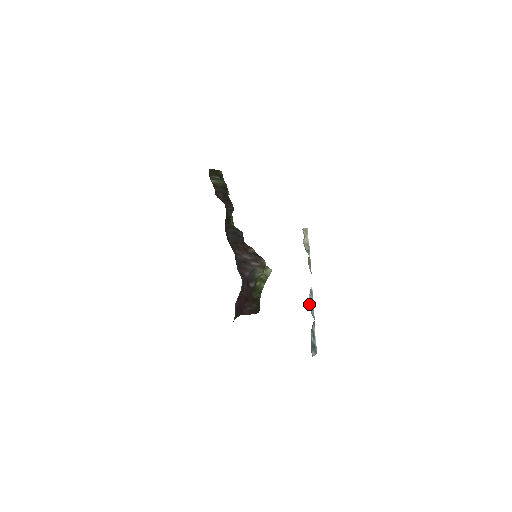
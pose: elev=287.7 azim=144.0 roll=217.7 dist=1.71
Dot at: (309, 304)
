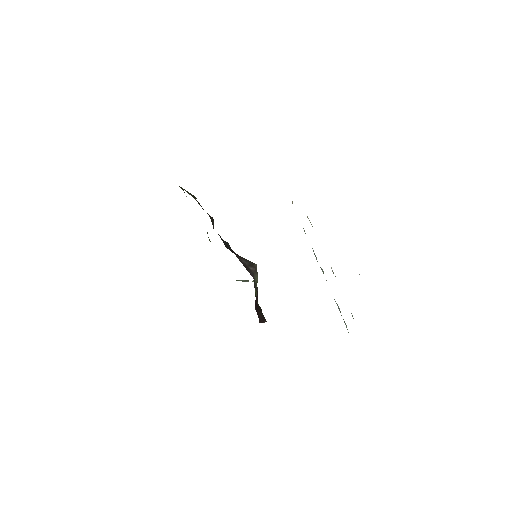
Dot at: occluded
